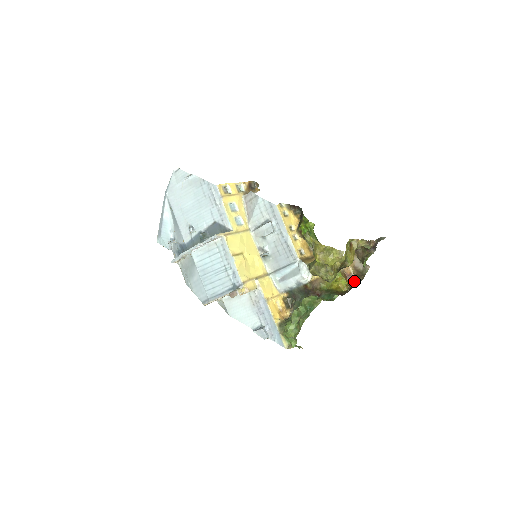
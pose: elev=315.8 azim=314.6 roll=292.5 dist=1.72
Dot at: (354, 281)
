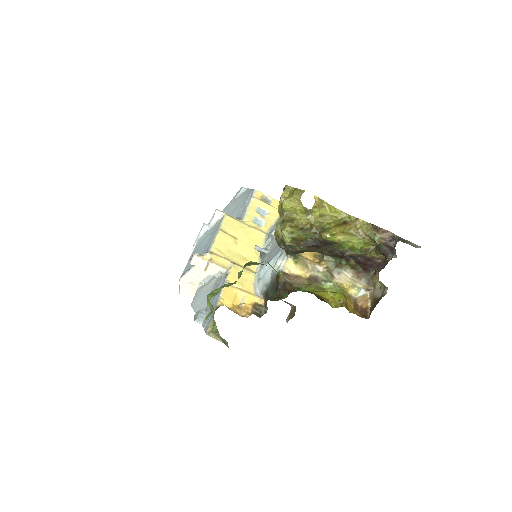
Dot at: (366, 317)
